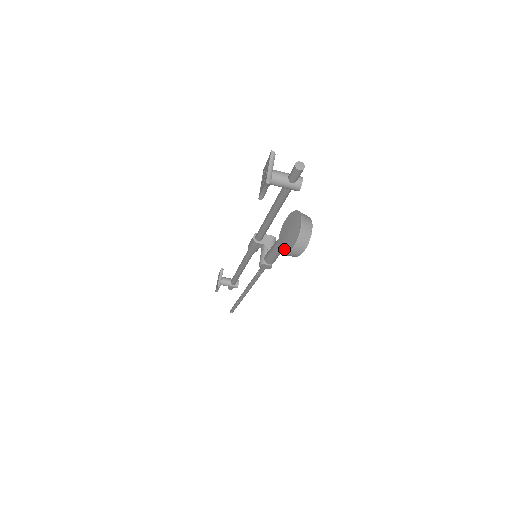
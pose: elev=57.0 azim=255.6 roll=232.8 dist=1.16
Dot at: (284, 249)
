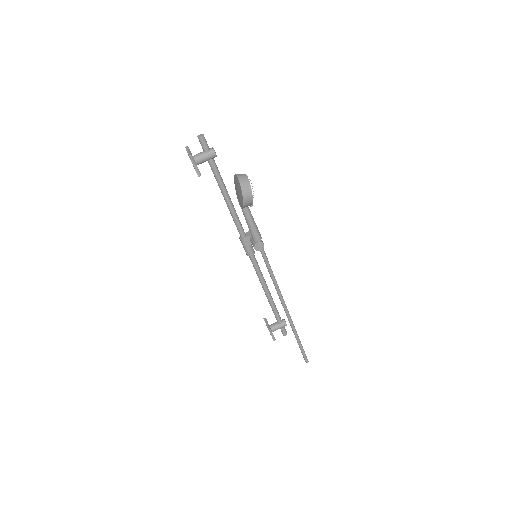
Dot at: (241, 200)
